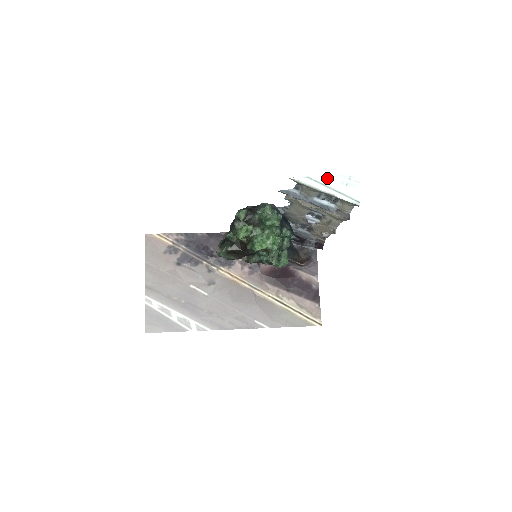
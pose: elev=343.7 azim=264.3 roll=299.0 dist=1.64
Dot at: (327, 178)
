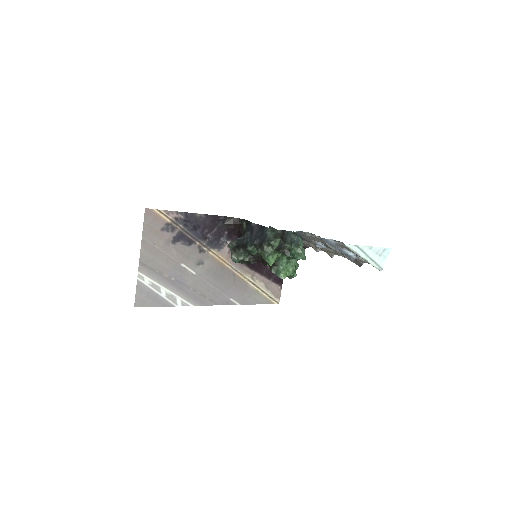
Dot at: (369, 248)
